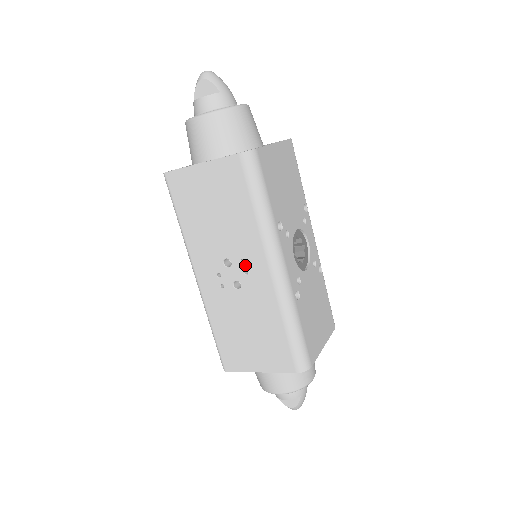
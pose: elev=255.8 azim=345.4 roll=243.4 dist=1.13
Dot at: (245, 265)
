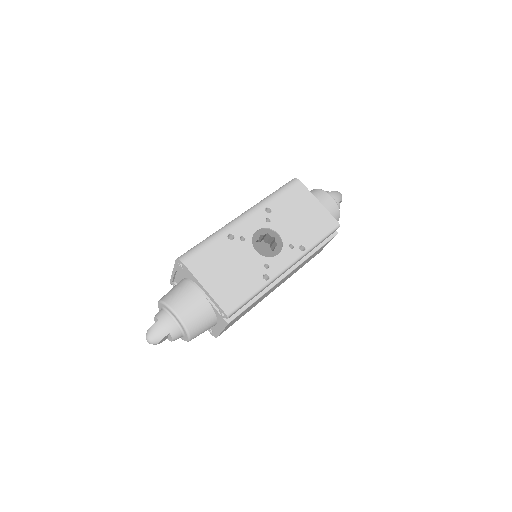
Dot at: occluded
